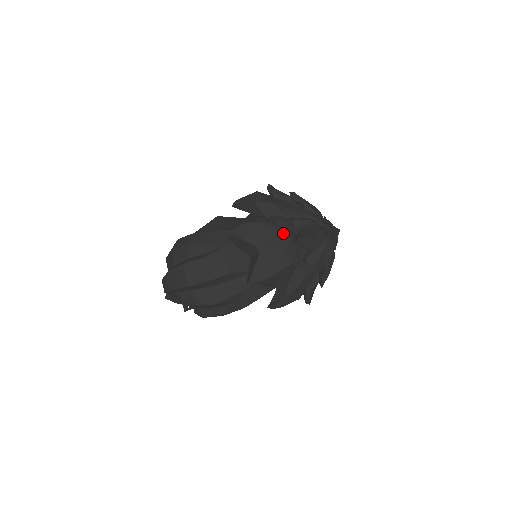
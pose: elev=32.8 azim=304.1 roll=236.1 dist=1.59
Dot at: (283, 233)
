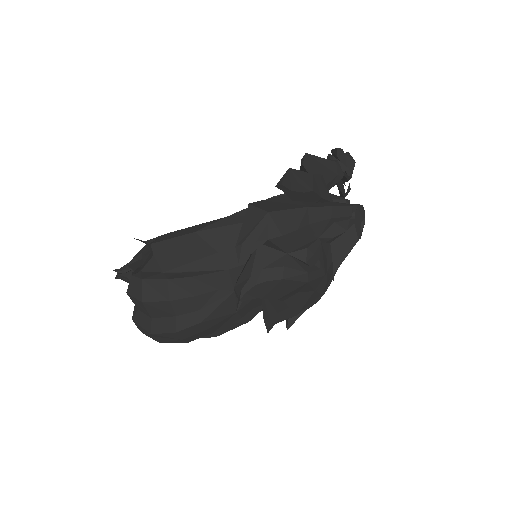
Dot at: (316, 275)
